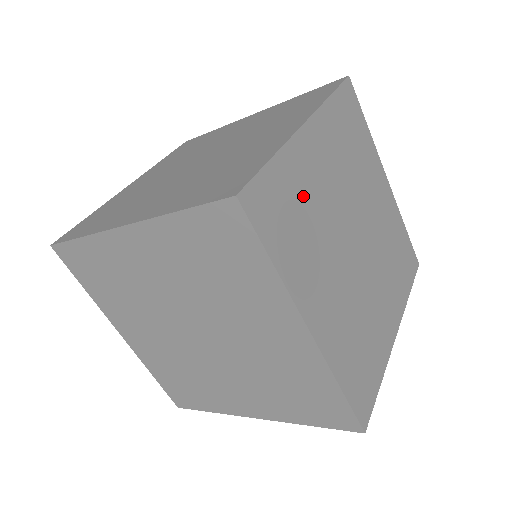
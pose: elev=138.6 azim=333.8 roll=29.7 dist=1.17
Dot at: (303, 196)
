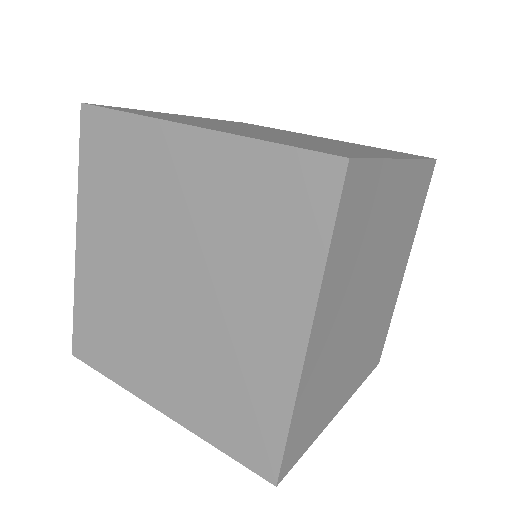
Dot at: (372, 216)
